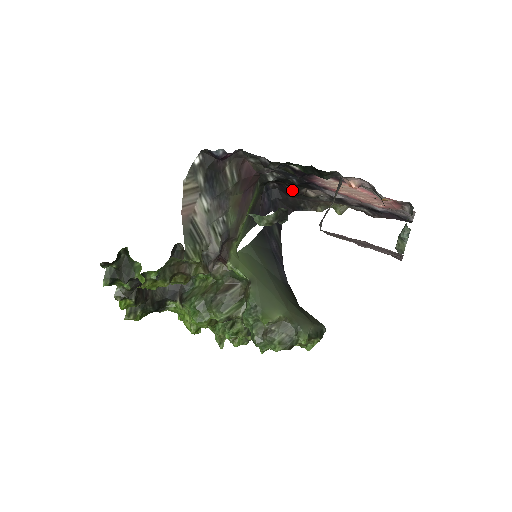
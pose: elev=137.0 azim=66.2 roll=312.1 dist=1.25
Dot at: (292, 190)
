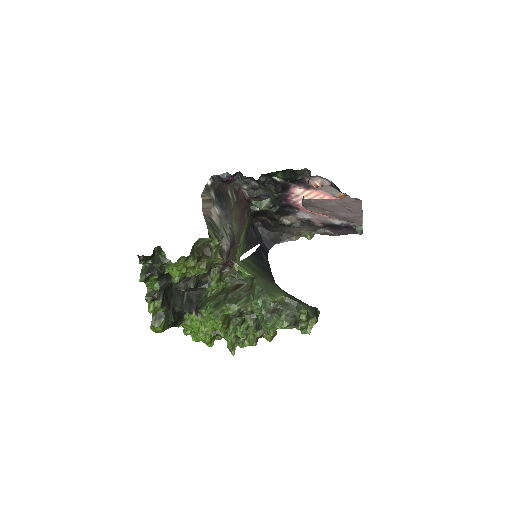
Dot at: (273, 222)
